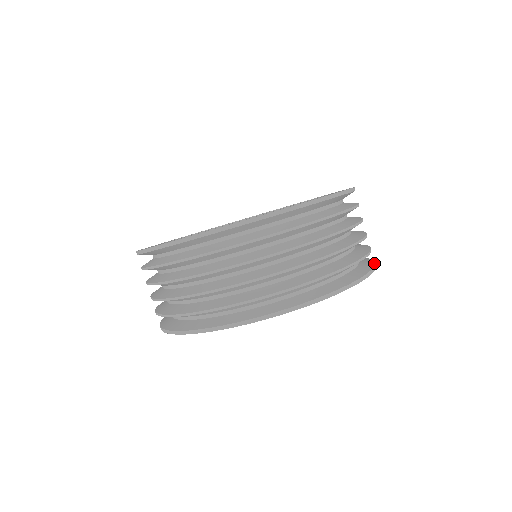
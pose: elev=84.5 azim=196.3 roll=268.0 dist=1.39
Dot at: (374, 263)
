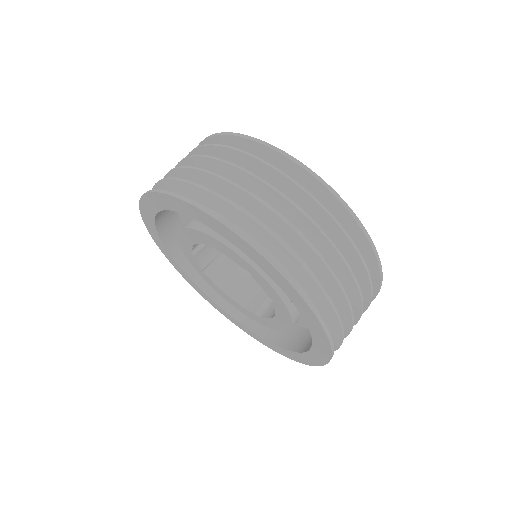
Dot at: occluded
